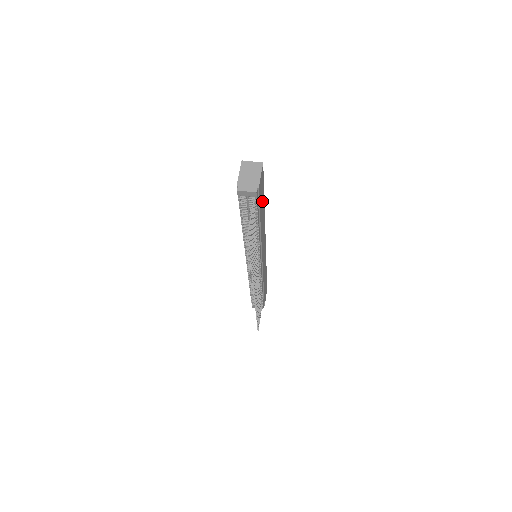
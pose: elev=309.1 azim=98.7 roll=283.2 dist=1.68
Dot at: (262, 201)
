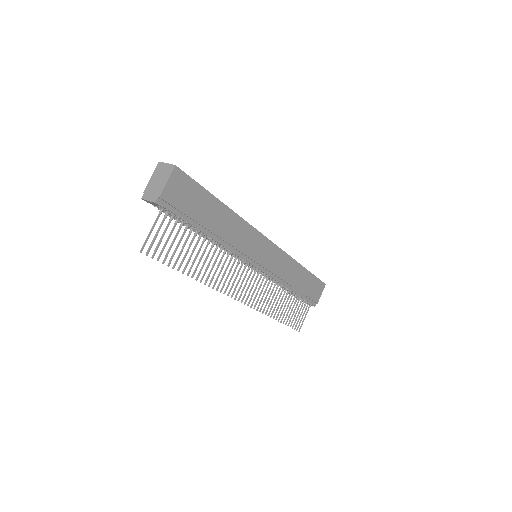
Dot at: (204, 205)
